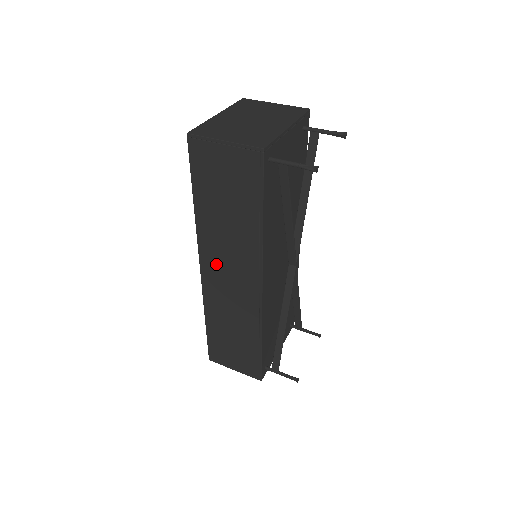
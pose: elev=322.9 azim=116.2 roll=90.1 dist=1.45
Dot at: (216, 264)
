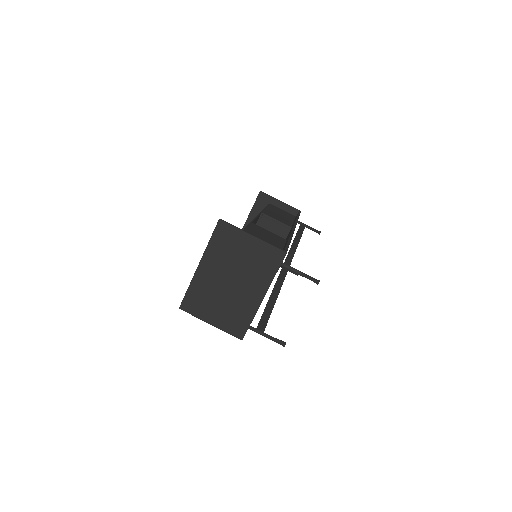
Dot at: occluded
